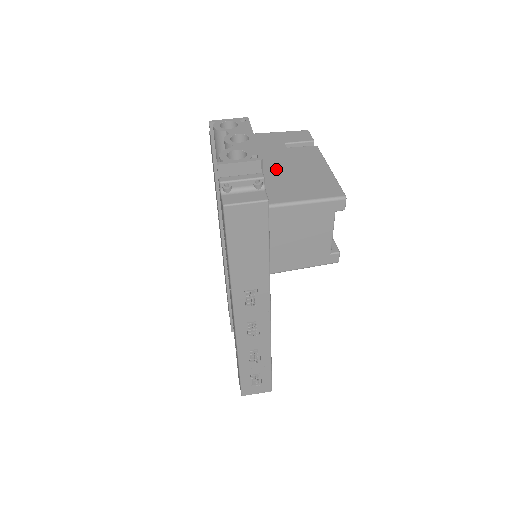
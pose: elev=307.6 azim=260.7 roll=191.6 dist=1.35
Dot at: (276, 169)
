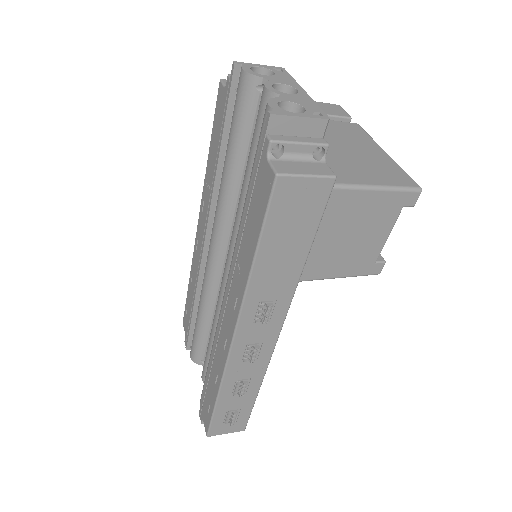
Dot at: occluded
